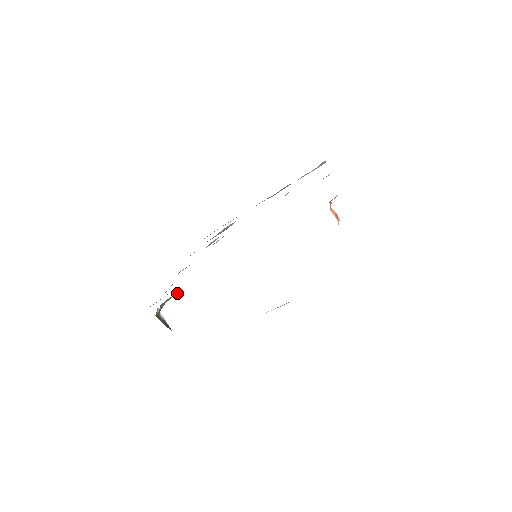
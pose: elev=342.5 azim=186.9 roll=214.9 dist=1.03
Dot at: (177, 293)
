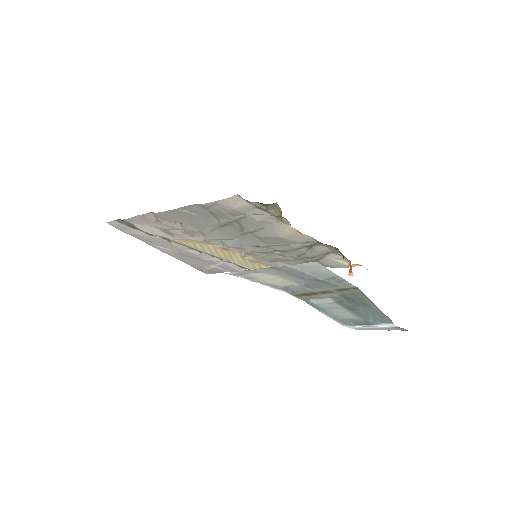
Dot at: (273, 211)
